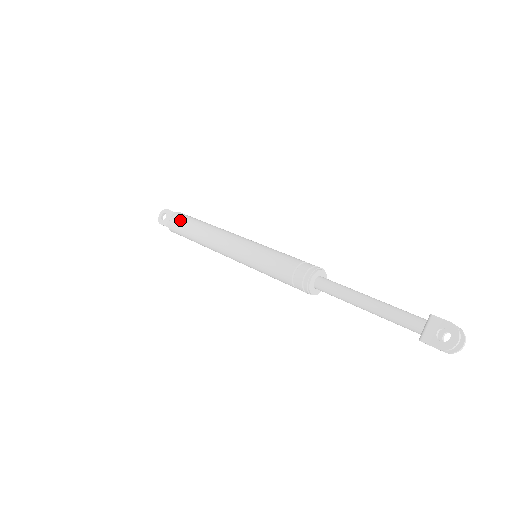
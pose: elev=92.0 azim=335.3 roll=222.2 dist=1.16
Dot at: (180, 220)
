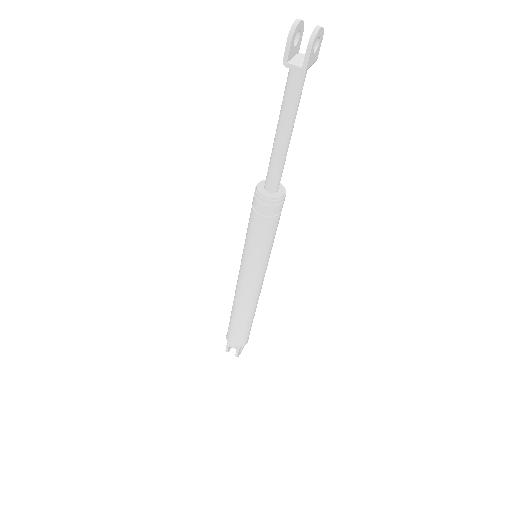
Dot at: occluded
